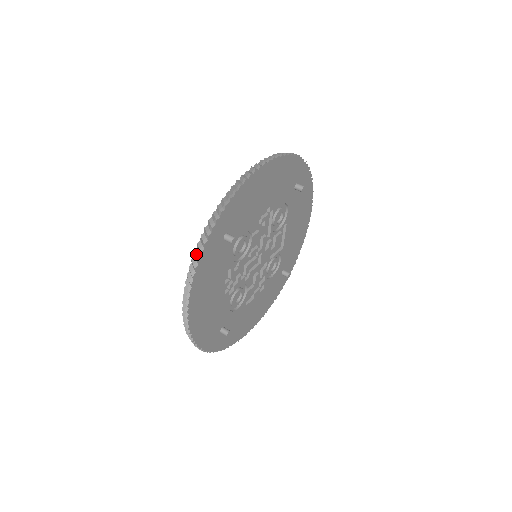
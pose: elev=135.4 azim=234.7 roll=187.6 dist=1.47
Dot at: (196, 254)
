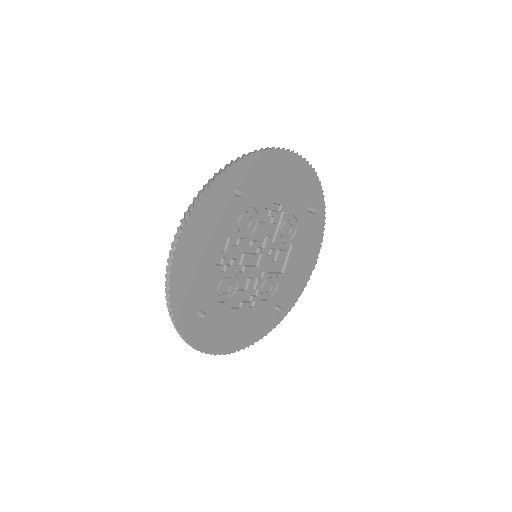
Dot at: (205, 186)
